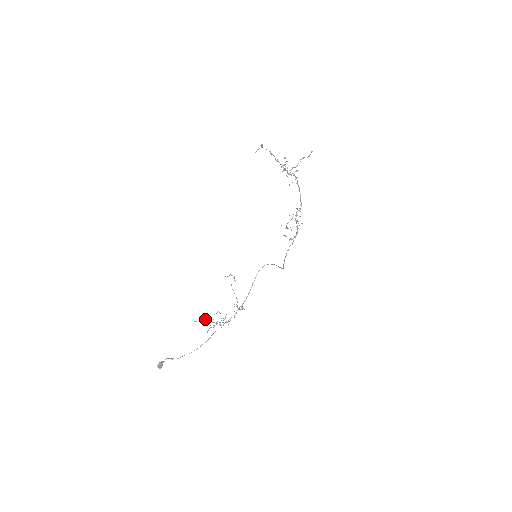
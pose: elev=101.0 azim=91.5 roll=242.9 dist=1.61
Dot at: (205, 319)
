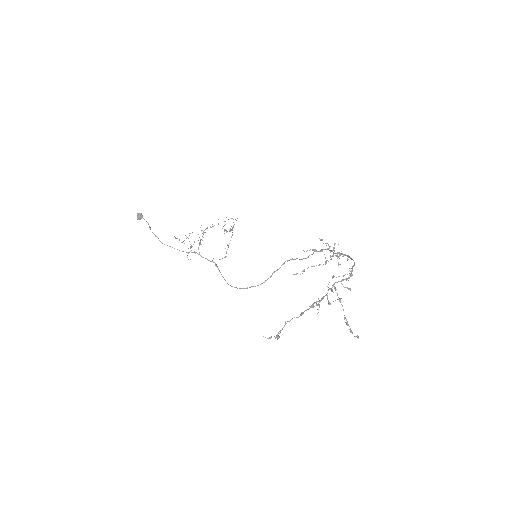
Dot at: occluded
